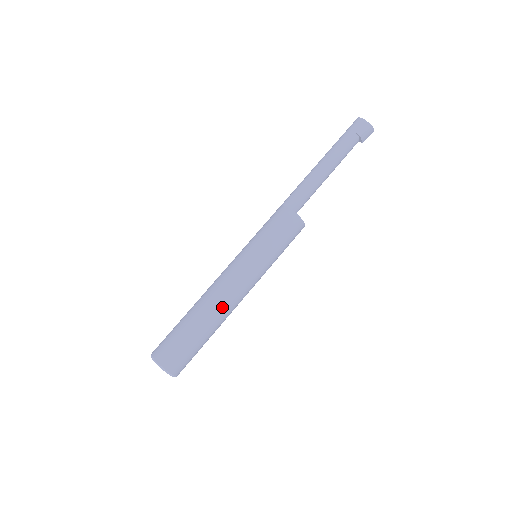
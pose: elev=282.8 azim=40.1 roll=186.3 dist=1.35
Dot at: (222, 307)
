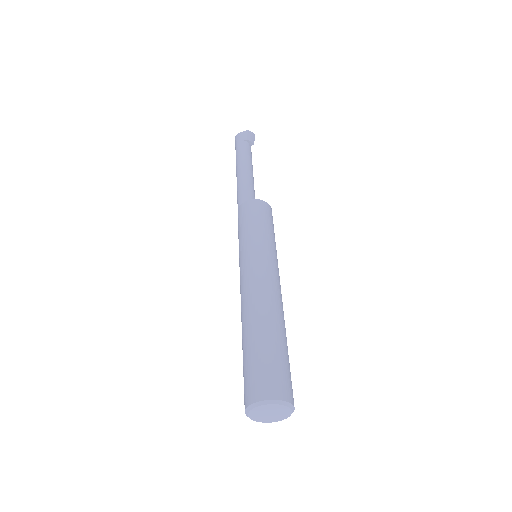
Dot at: (265, 301)
